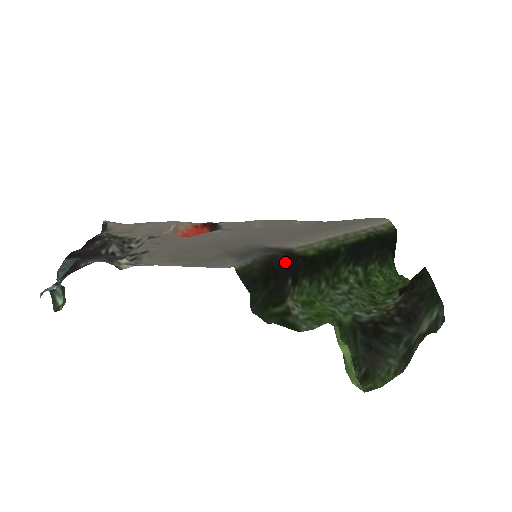
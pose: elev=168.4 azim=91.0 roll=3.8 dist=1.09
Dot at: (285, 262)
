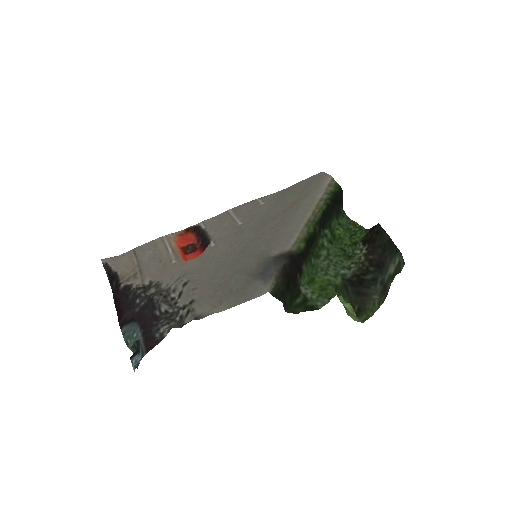
Dot at: (292, 265)
